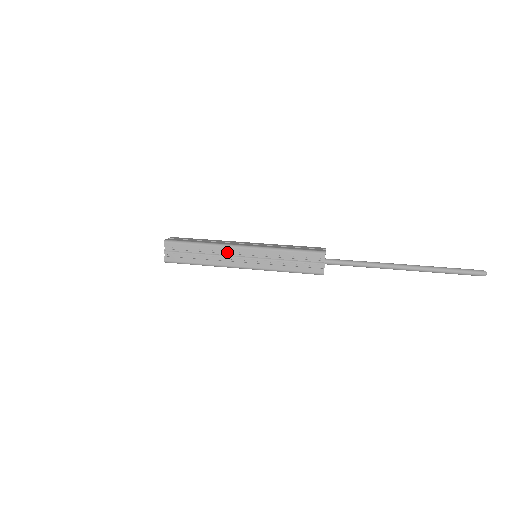
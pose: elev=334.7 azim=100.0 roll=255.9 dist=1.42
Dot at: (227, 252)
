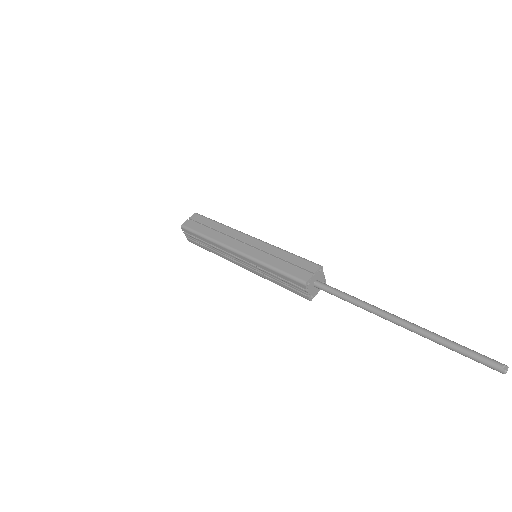
Dot at: (227, 250)
